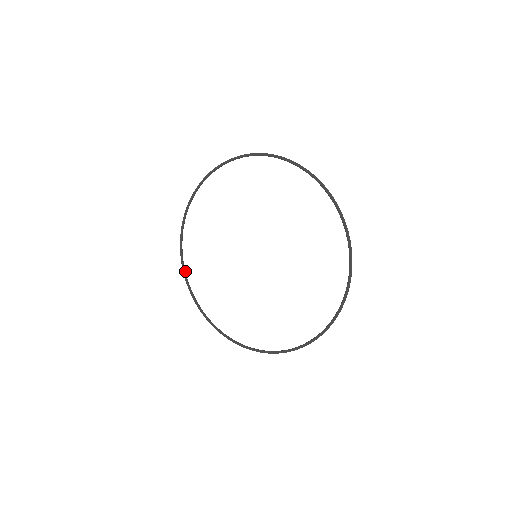
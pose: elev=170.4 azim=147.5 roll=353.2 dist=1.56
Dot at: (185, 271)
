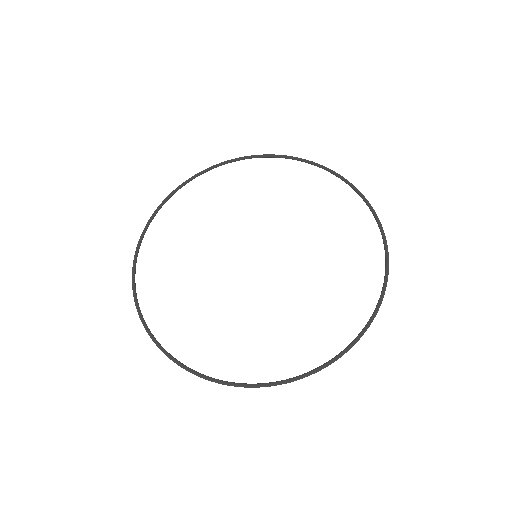
Dot at: (135, 287)
